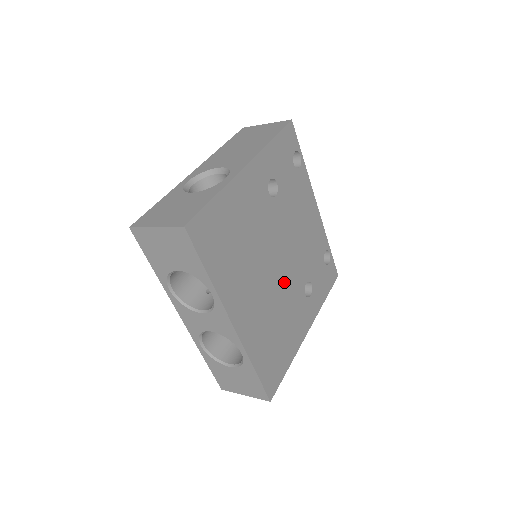
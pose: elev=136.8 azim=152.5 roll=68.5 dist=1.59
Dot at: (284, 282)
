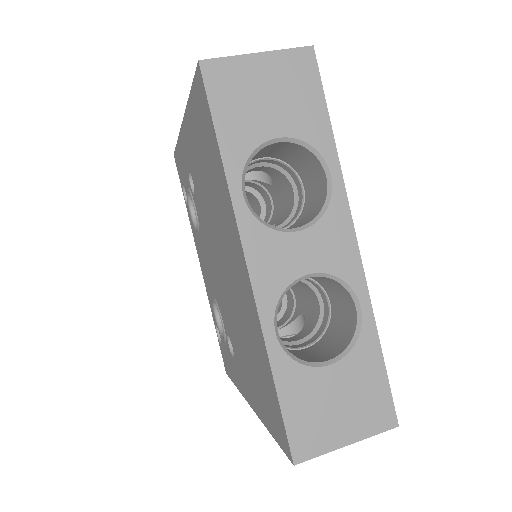
Dot at: occluded
